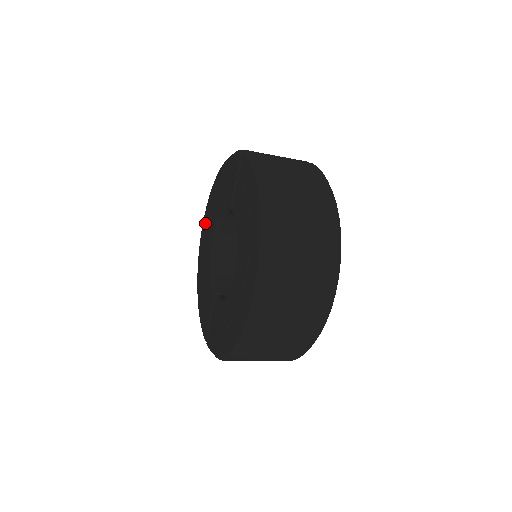
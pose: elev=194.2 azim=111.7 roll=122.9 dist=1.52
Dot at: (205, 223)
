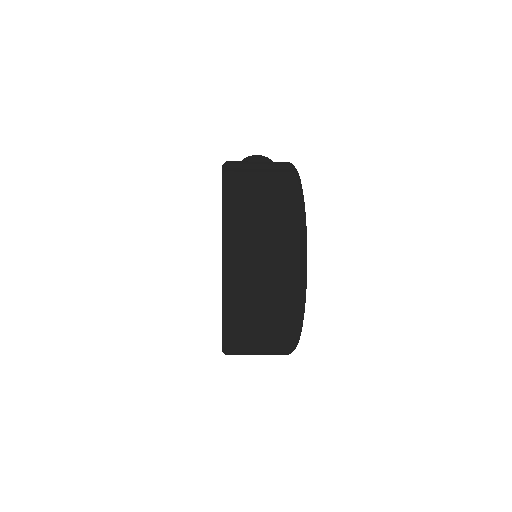
Dot at: occluded
